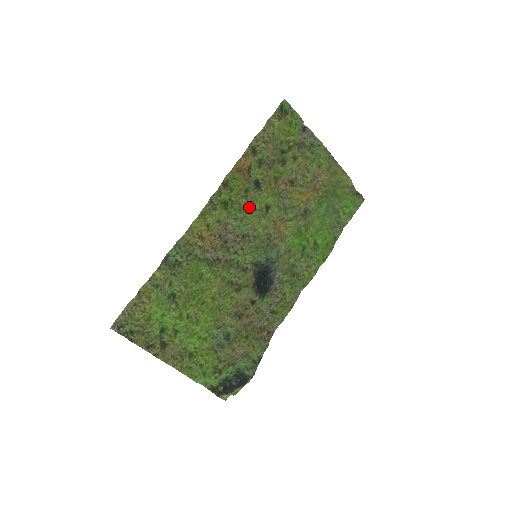
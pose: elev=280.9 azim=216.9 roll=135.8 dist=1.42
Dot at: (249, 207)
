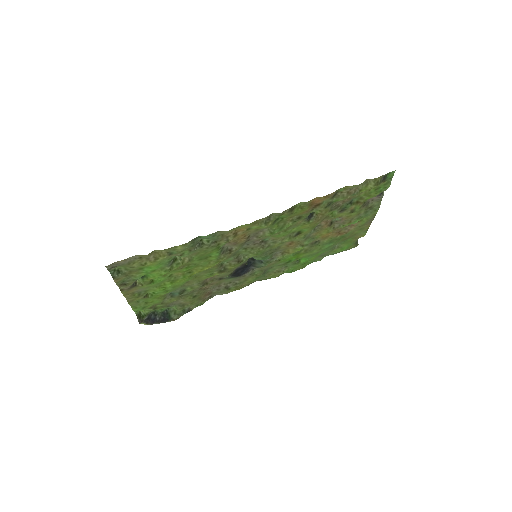
Dot at: (288, 228)
